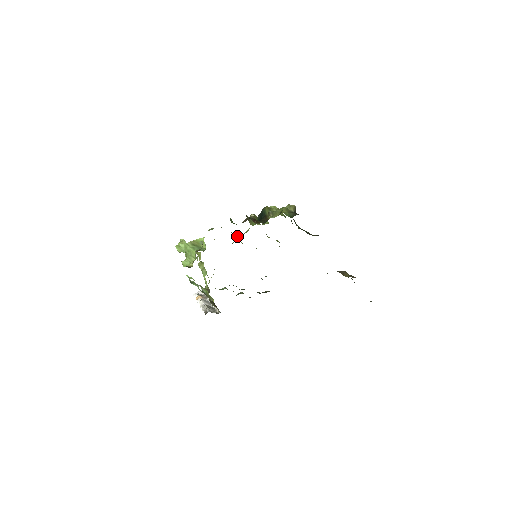
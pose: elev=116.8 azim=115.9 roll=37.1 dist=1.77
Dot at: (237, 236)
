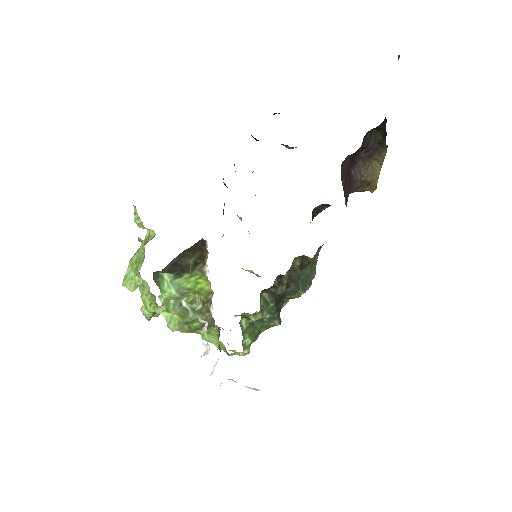
Dot at: occluded
